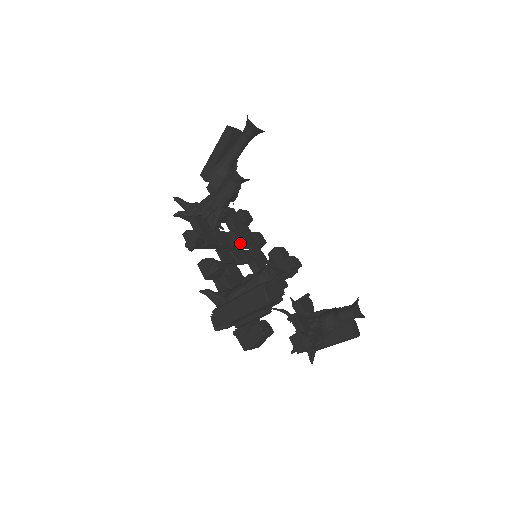
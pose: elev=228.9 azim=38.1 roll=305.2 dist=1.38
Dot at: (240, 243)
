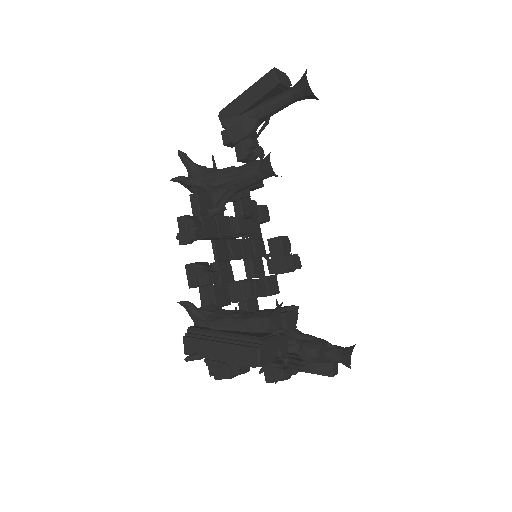
Dot at: (242, 234)
